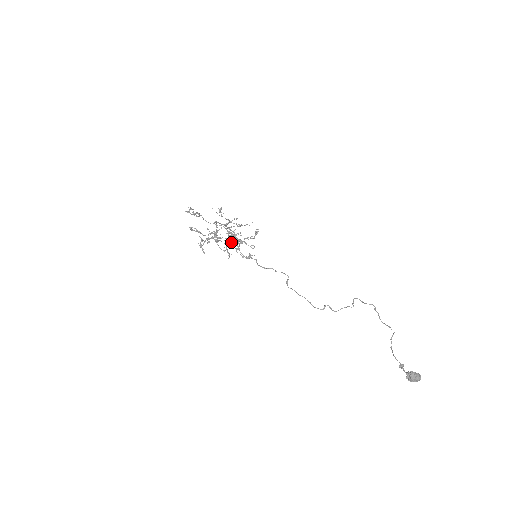
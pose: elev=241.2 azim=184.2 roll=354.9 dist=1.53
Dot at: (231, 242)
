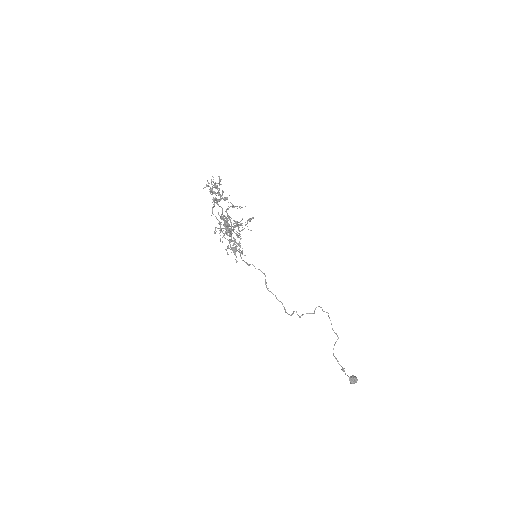
Dot at: occluded
